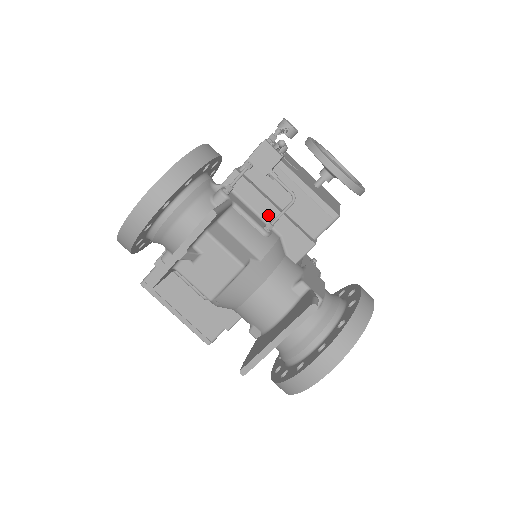
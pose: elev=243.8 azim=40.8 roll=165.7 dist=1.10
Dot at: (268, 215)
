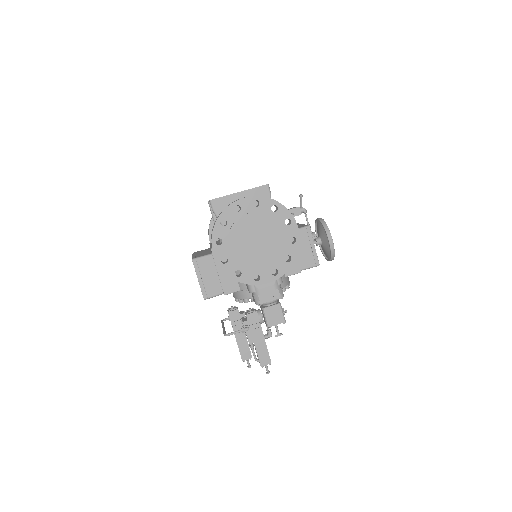
Dot at: occluded
